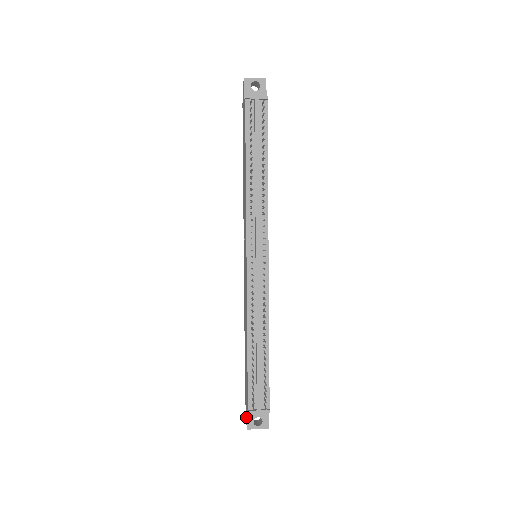
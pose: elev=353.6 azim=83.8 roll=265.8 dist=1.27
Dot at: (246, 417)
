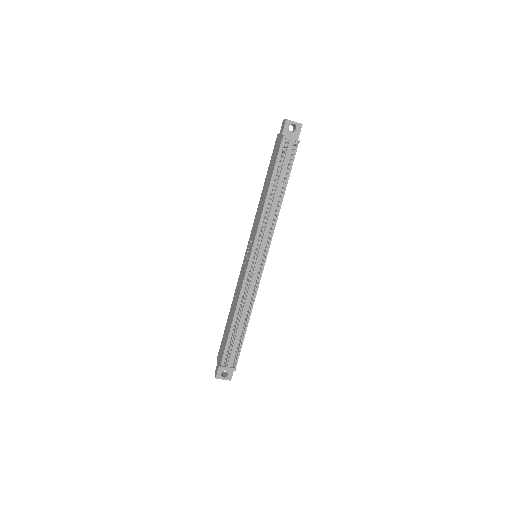
Dot at: (216, 369)
